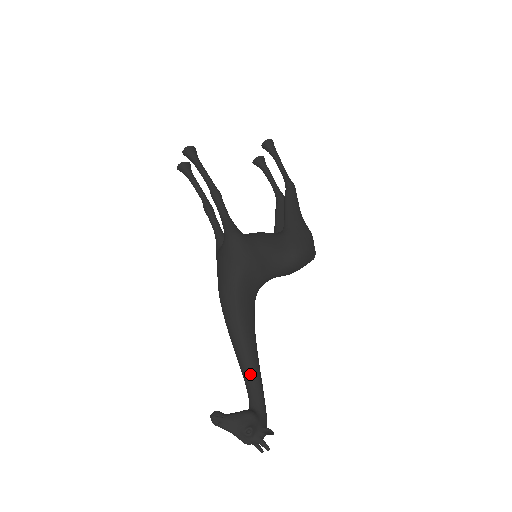
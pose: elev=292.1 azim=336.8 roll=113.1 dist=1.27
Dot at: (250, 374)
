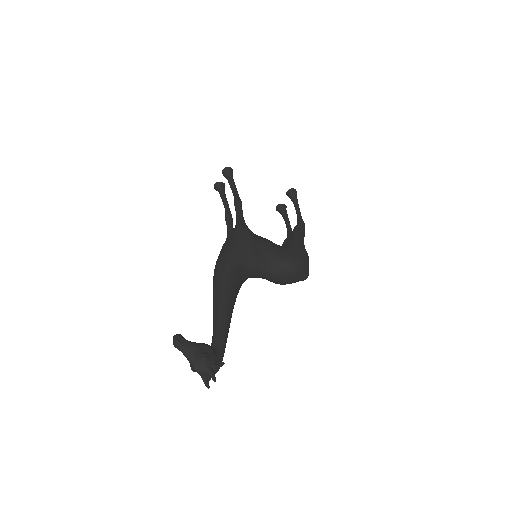
Dot at: (220, 322)
